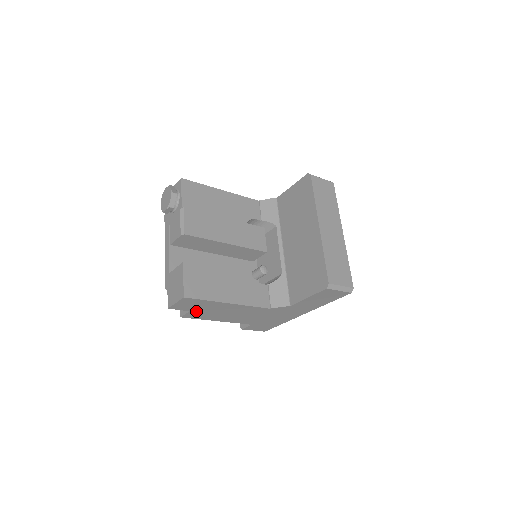
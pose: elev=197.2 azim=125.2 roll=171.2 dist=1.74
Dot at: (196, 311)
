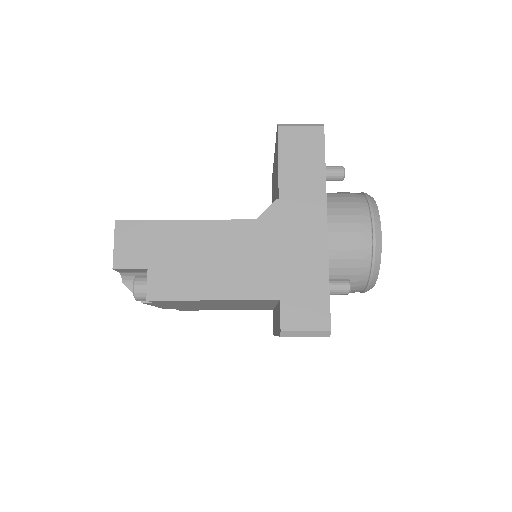
Dot at: (157, 267)
